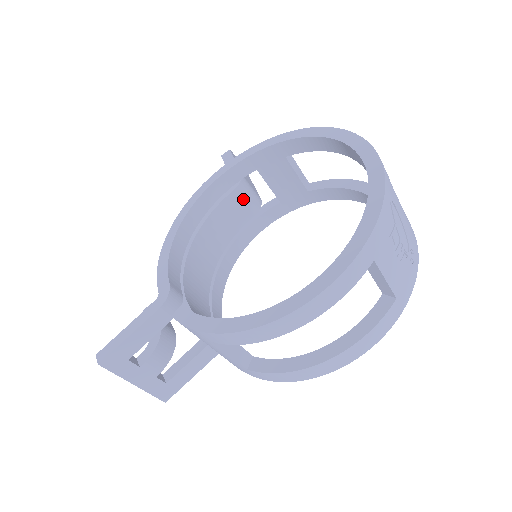
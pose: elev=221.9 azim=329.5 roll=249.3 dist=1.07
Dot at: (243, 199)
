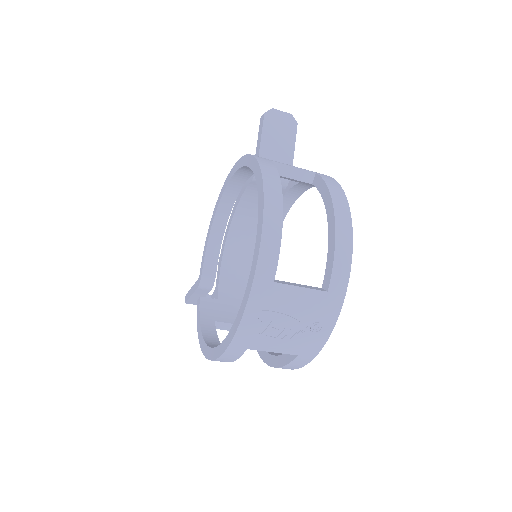
Dot at: occluded
